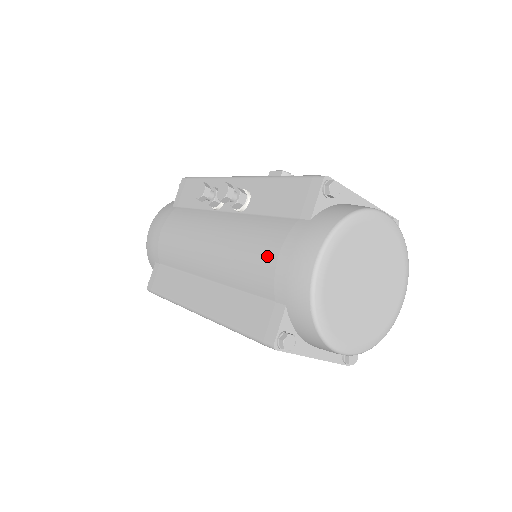
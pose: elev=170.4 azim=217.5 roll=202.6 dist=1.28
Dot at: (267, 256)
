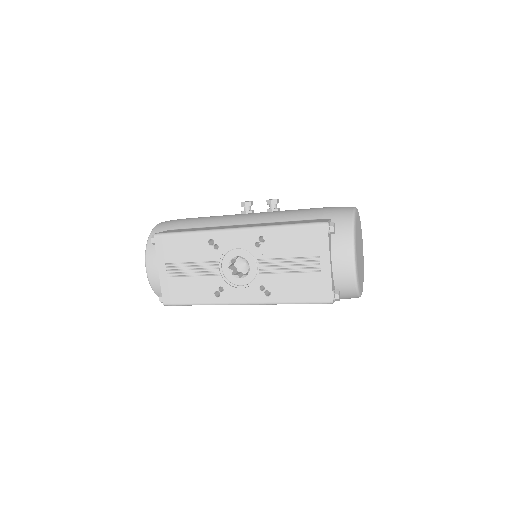
Dot at: (315, 208)
